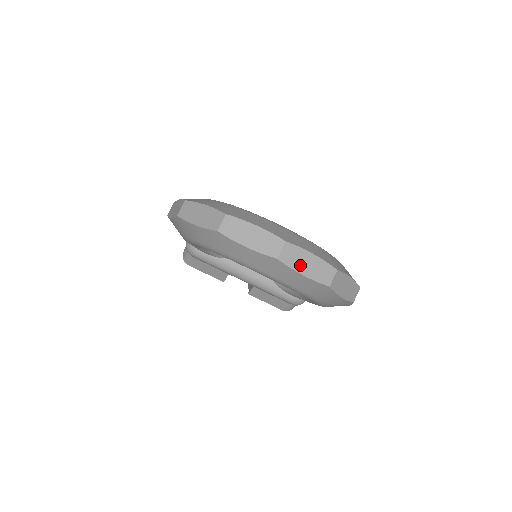
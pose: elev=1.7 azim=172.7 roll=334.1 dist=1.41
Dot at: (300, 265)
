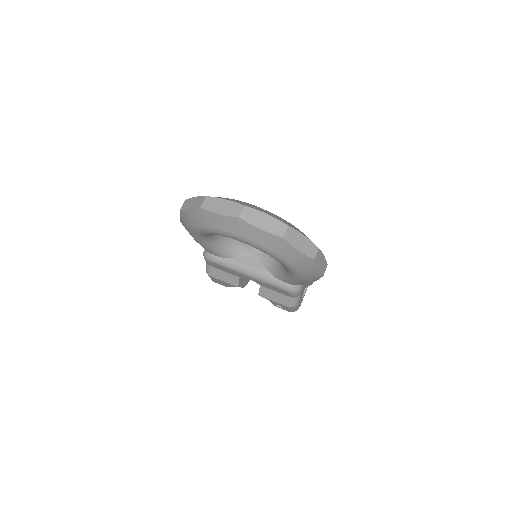
Dot at: (257, 222)
